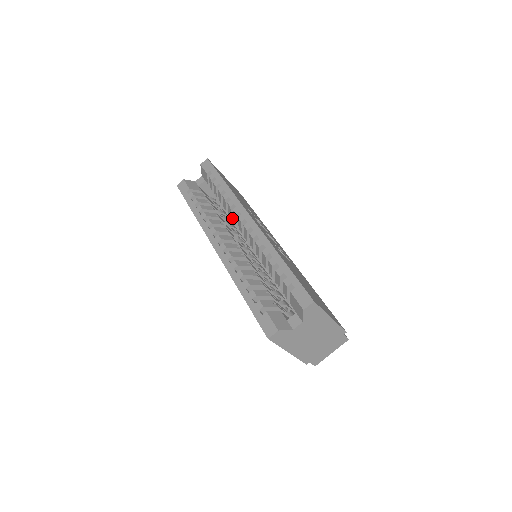
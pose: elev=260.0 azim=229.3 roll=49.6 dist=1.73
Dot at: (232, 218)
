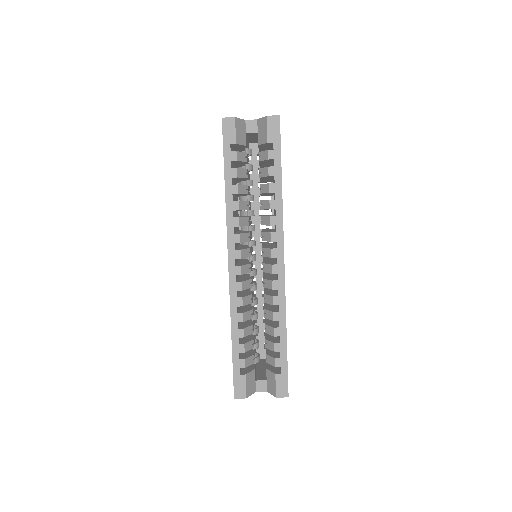
Dot at: occluded
